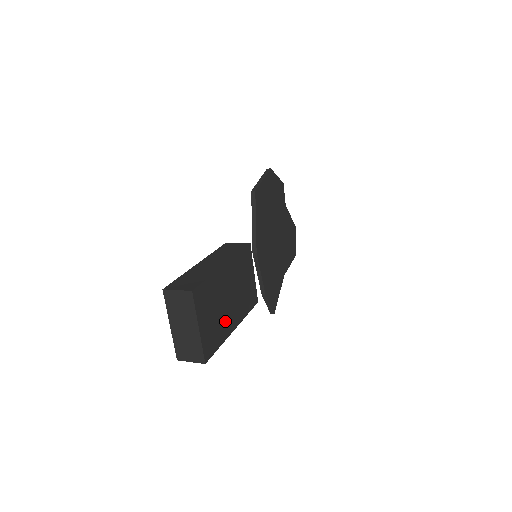
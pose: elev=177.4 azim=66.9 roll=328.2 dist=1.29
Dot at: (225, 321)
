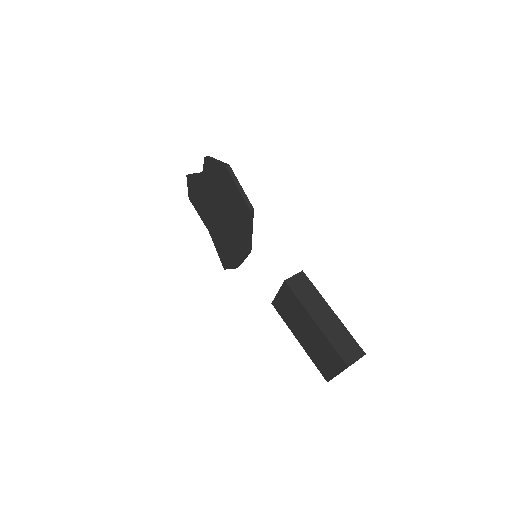
Dot at: occluded
